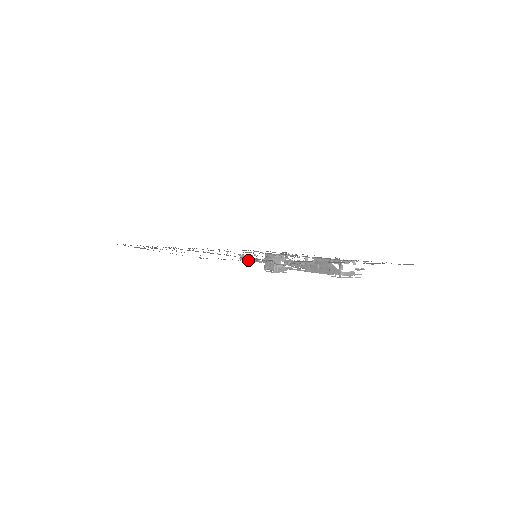
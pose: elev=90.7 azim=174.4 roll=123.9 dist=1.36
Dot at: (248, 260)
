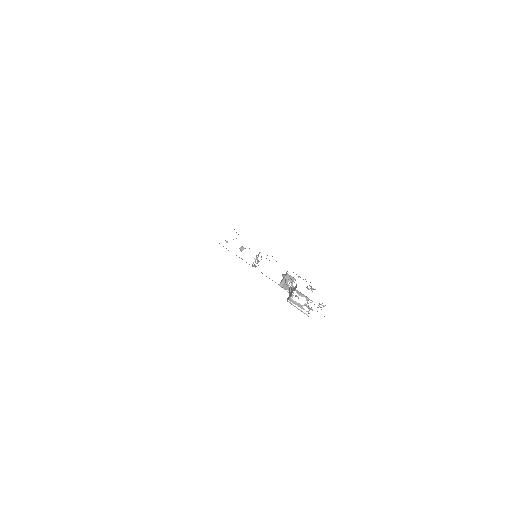
Dot at: occluded
